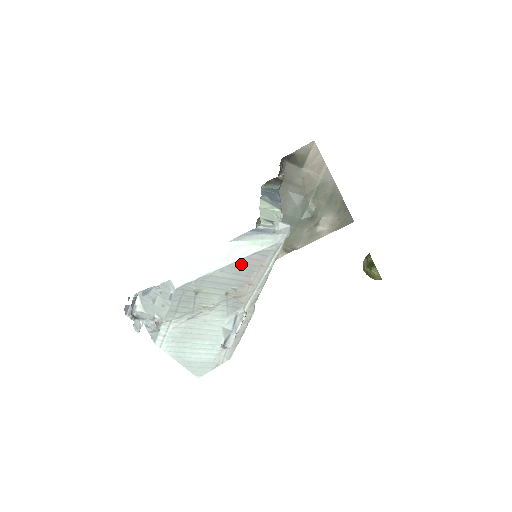
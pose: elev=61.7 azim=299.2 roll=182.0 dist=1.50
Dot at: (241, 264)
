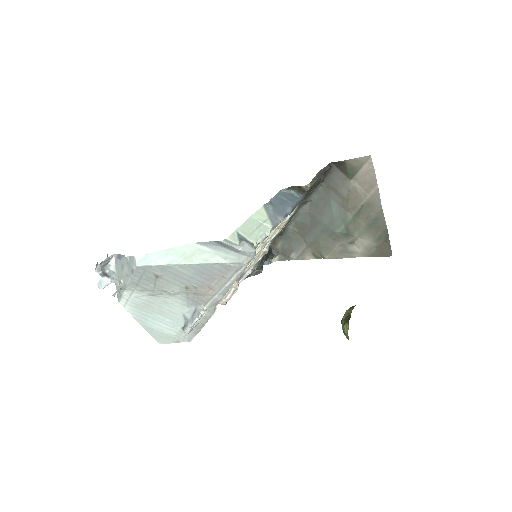
Dot at: (202, 268)
